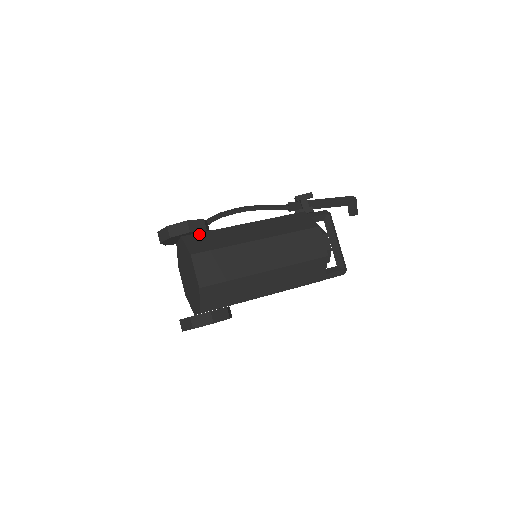
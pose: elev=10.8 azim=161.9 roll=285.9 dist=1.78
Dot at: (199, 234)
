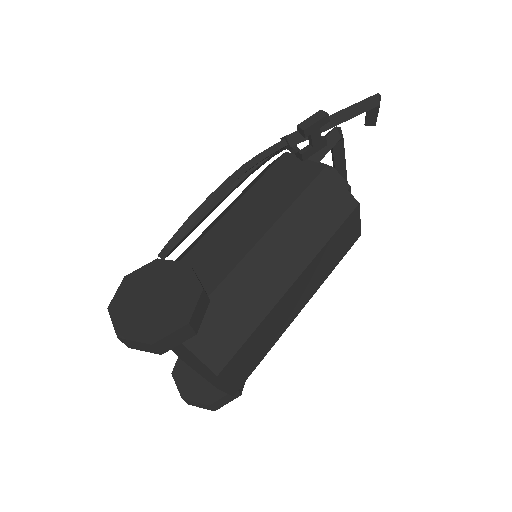
Dot at: occluded
